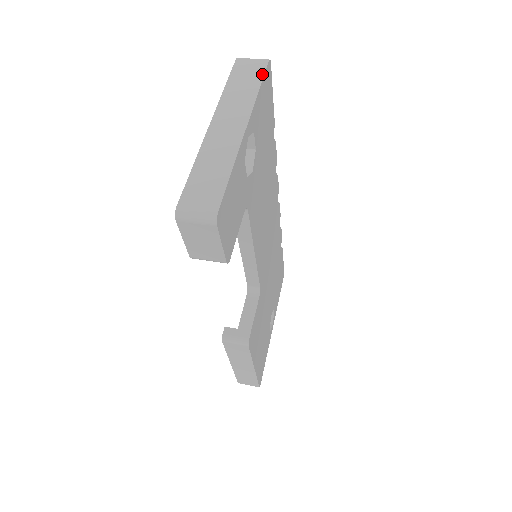
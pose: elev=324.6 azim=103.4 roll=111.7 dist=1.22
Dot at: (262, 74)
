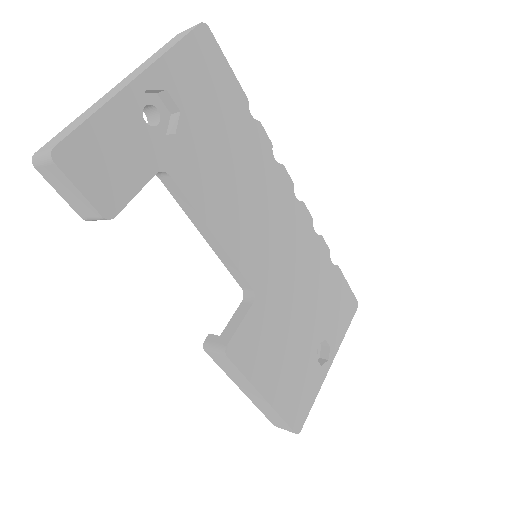
Dot at: (185, 35)
